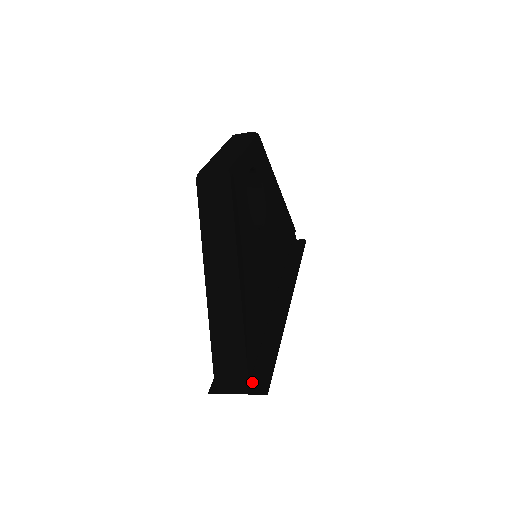
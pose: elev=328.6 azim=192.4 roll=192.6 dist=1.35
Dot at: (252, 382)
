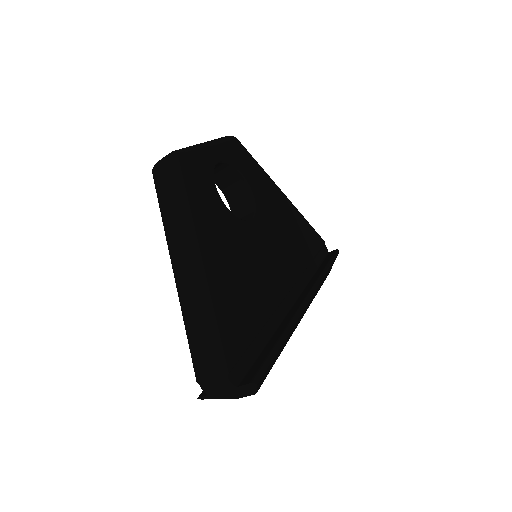
Dot at: (240, 374)
